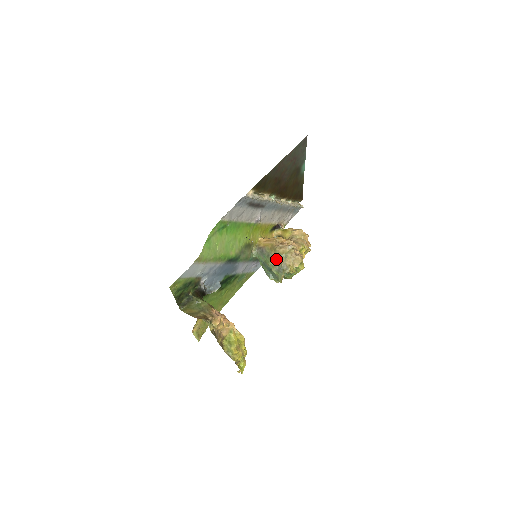
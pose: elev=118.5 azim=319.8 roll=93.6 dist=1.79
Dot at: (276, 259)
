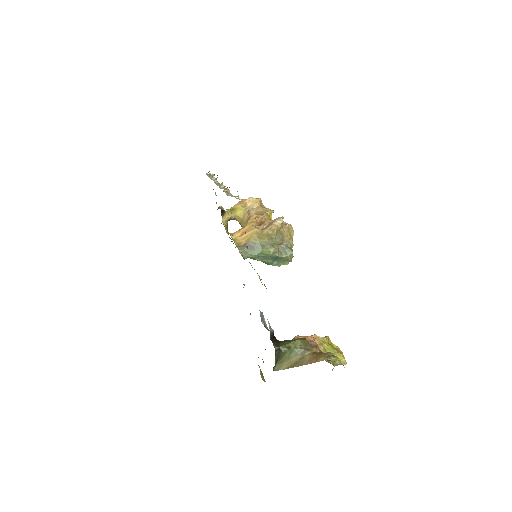
Dot at: (274, 243)
